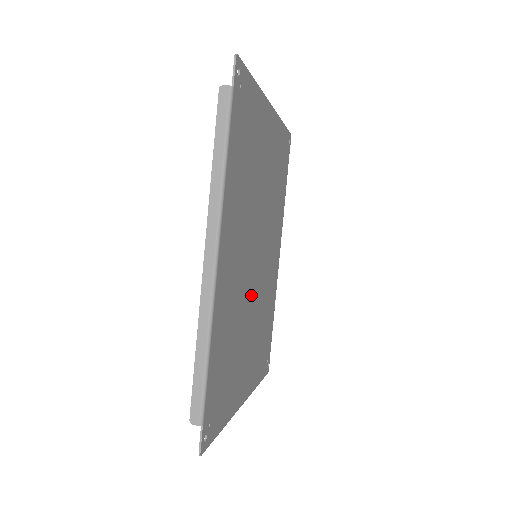
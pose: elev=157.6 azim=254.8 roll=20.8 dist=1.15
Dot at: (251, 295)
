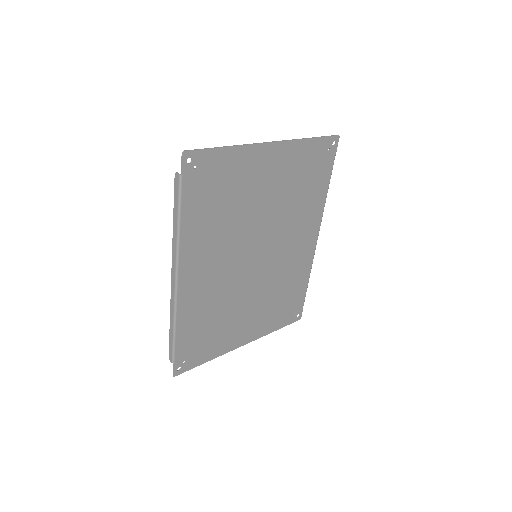
Dot at: (248, 283)
